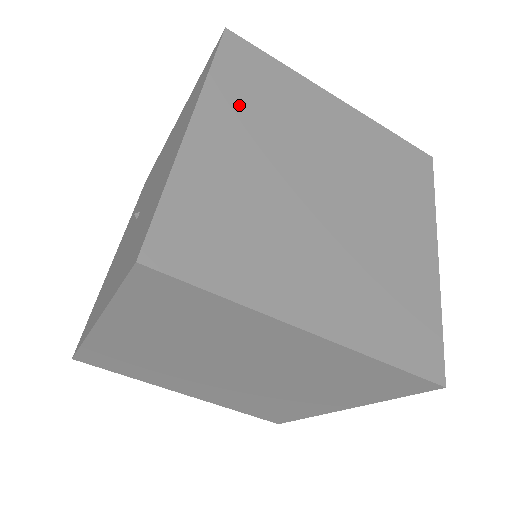
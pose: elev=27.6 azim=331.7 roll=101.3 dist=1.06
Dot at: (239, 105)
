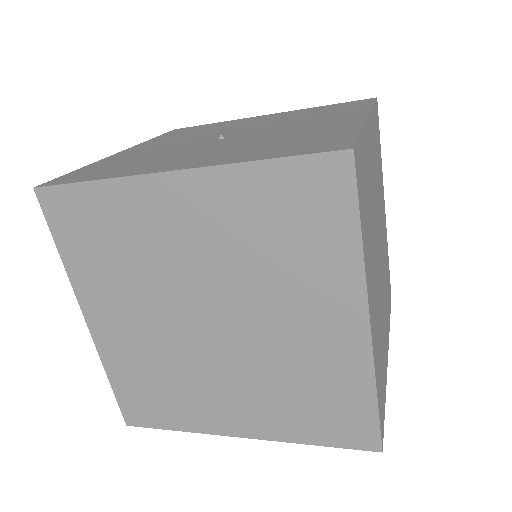
Dot at: (375, 143)
